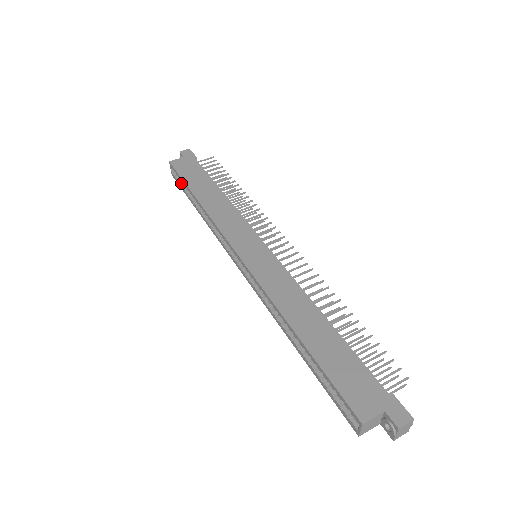
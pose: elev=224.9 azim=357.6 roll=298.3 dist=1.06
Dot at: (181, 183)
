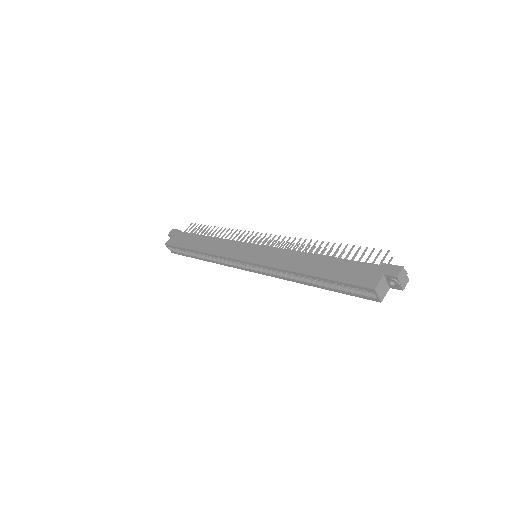
Dot at: (181, 252)
